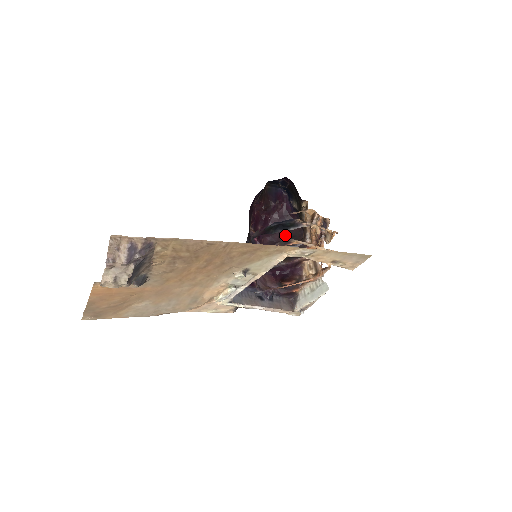
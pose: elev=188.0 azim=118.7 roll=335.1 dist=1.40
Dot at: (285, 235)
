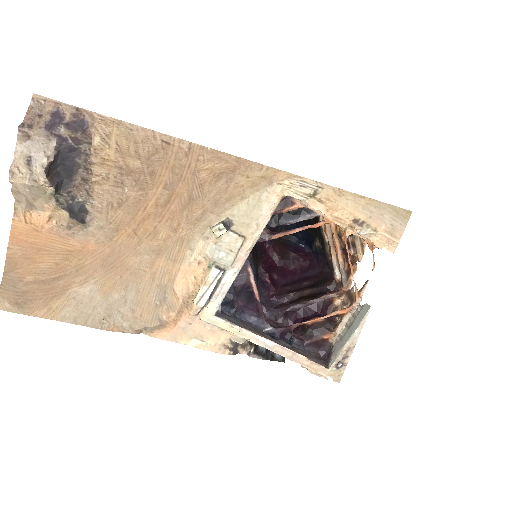
Dot at: (309, 282)
